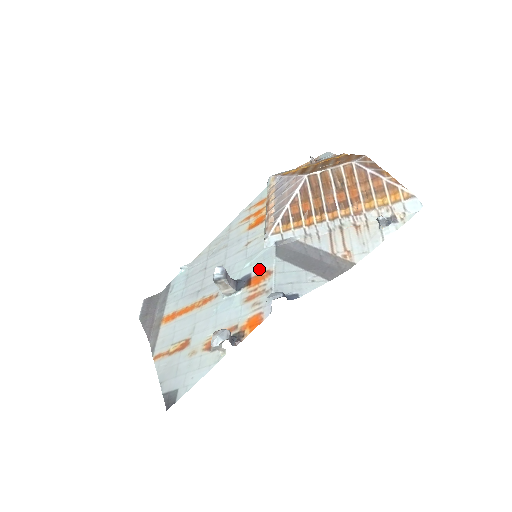
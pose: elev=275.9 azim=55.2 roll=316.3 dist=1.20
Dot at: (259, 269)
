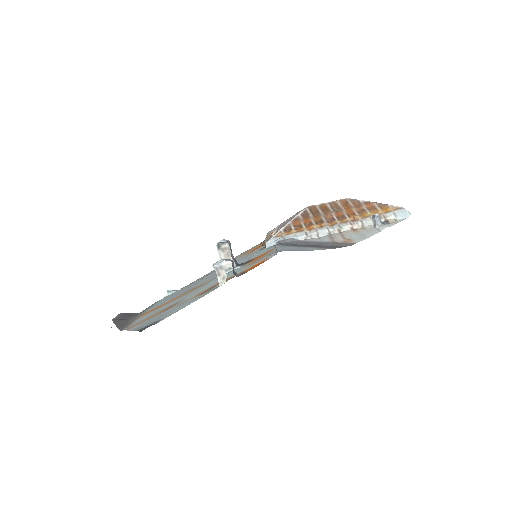
Dot at: (261, 254)
